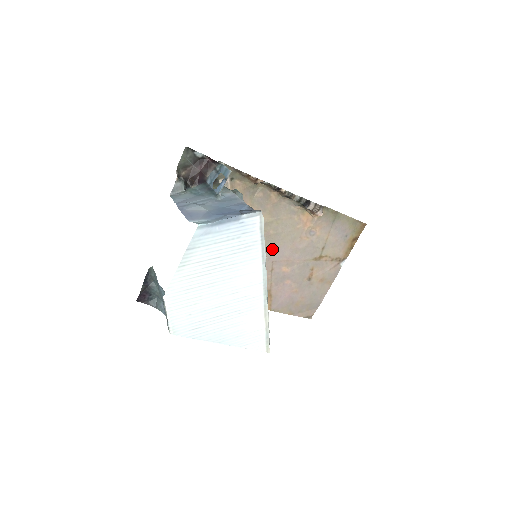
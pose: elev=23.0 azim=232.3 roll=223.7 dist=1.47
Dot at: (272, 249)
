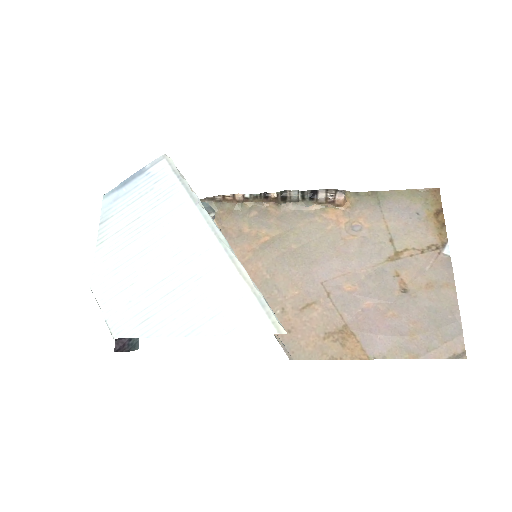
Dot at: (309, 267)
